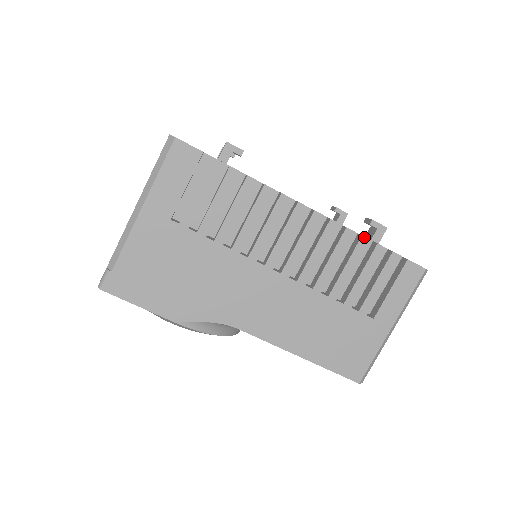
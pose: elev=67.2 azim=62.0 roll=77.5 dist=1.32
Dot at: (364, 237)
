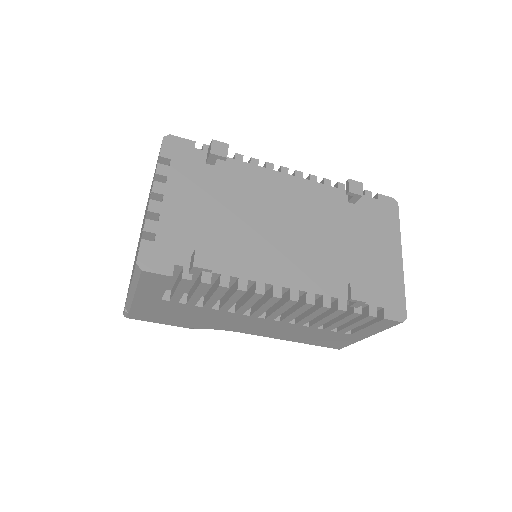
Dot at: (340, 310)
